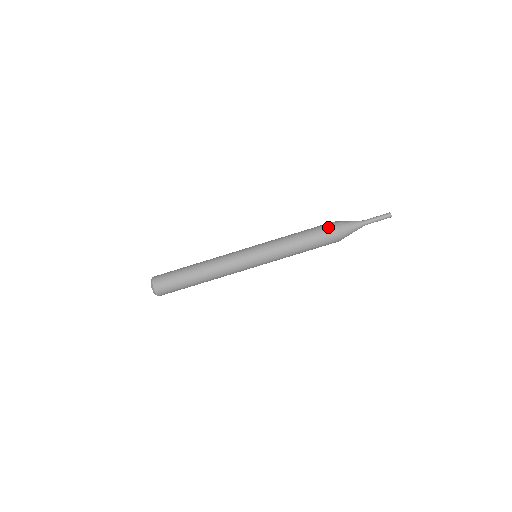
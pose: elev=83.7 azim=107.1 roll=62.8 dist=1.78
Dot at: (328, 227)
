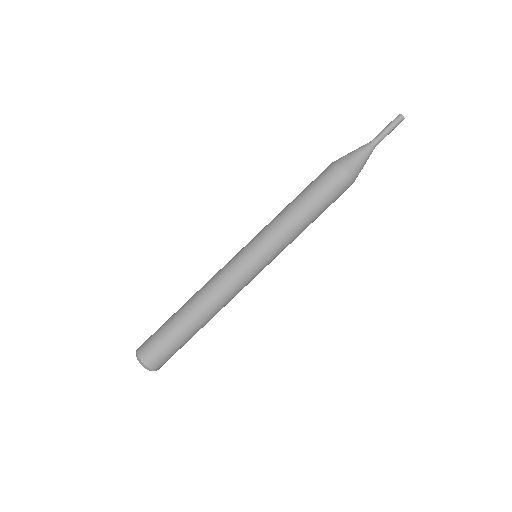
Dot at: (326, 169)
